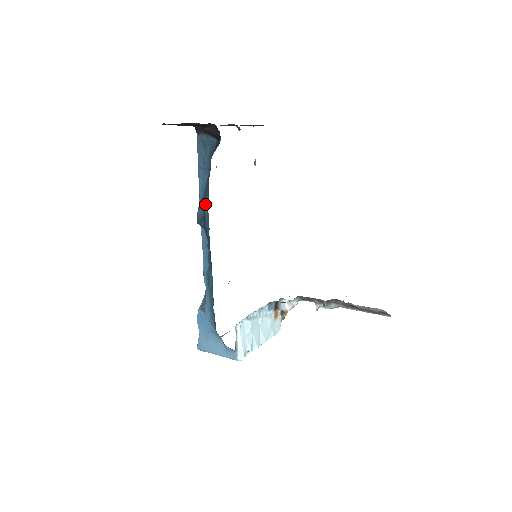
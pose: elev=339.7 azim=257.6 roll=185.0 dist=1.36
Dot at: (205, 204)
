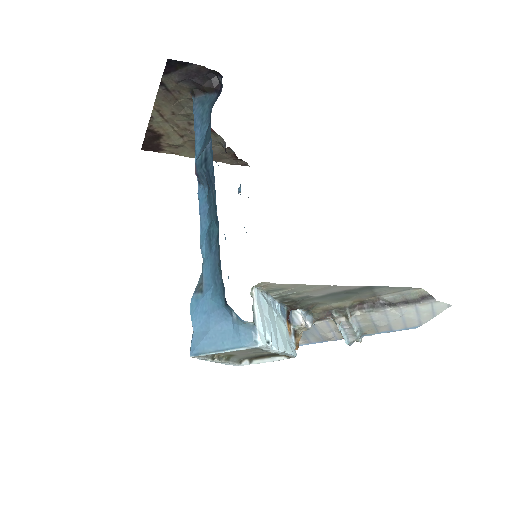
Dot at: (207, 145)
